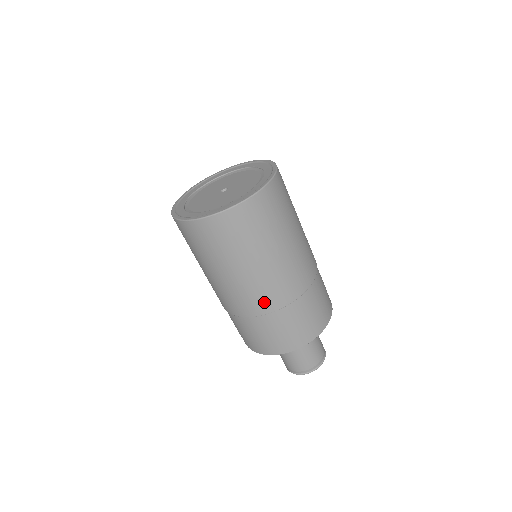
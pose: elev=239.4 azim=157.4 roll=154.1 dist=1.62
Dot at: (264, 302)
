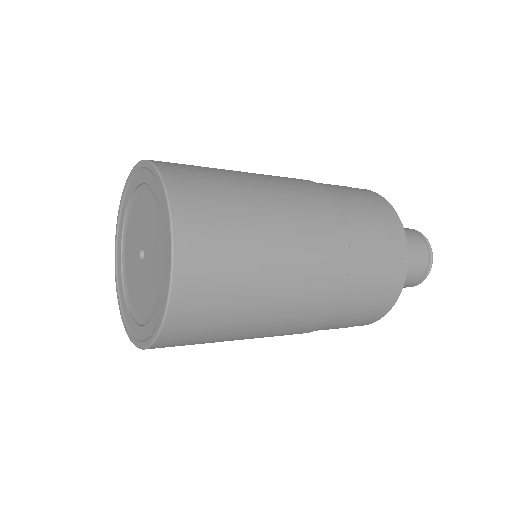
Dot at: occluded
